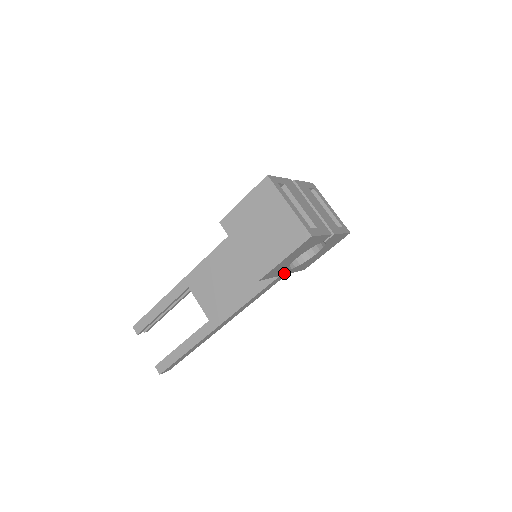
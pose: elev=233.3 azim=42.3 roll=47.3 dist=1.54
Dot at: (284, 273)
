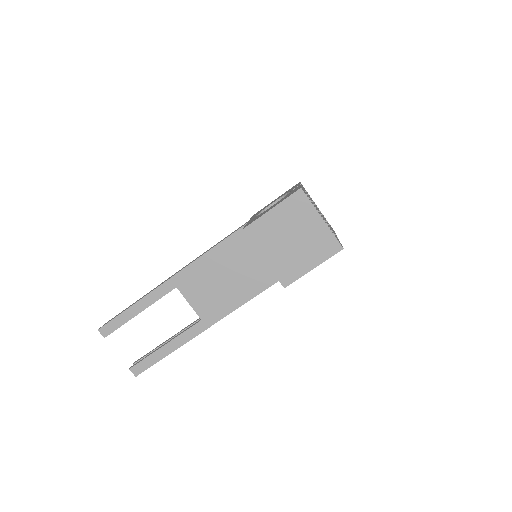
Dot at: occluded
